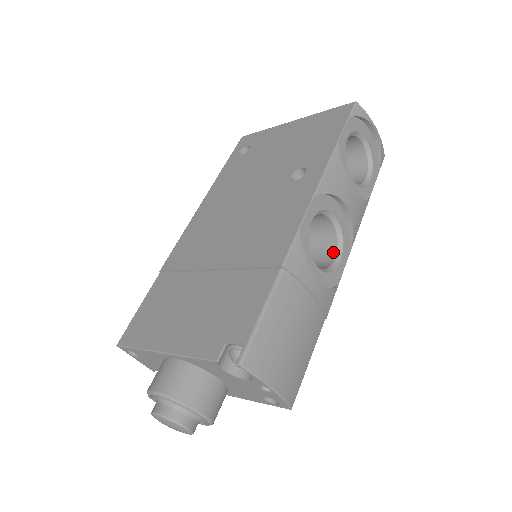
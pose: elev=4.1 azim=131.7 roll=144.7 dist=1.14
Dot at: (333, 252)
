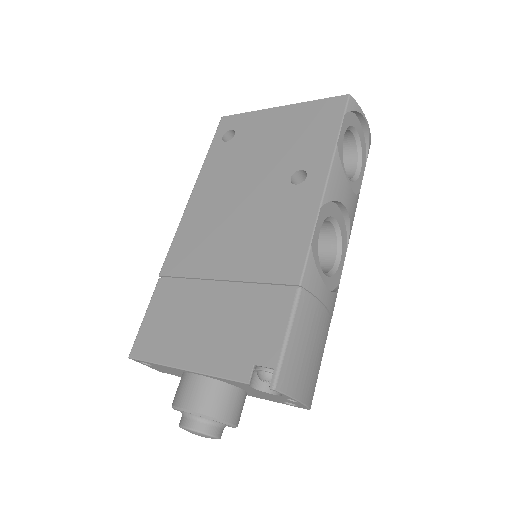
Dot at: (333, 252)
